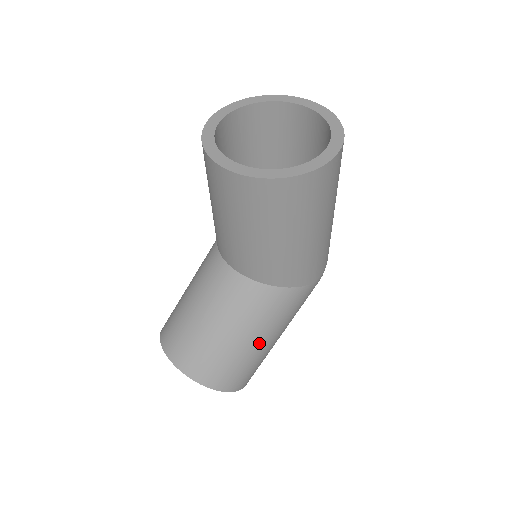
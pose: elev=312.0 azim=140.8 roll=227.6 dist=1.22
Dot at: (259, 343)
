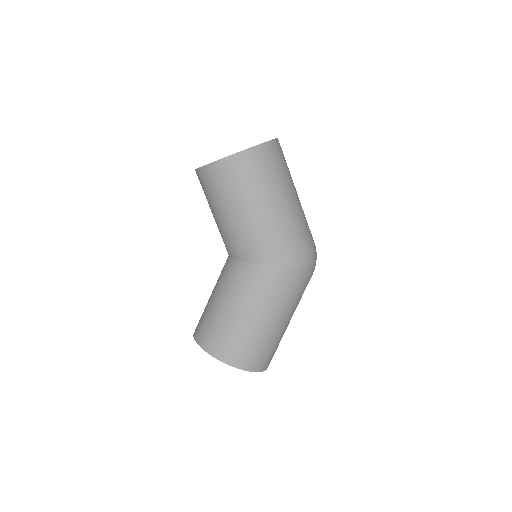
Dot at: (243, 315)
